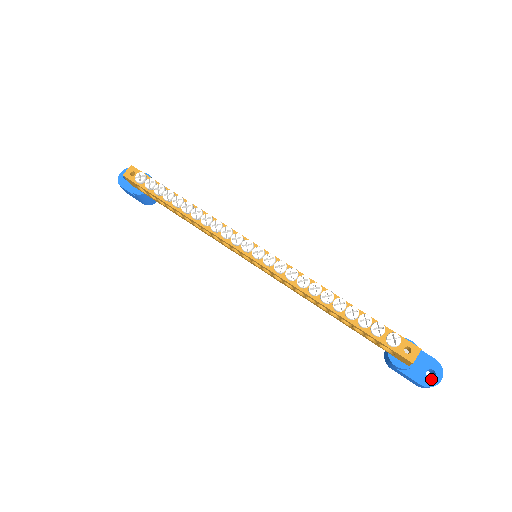
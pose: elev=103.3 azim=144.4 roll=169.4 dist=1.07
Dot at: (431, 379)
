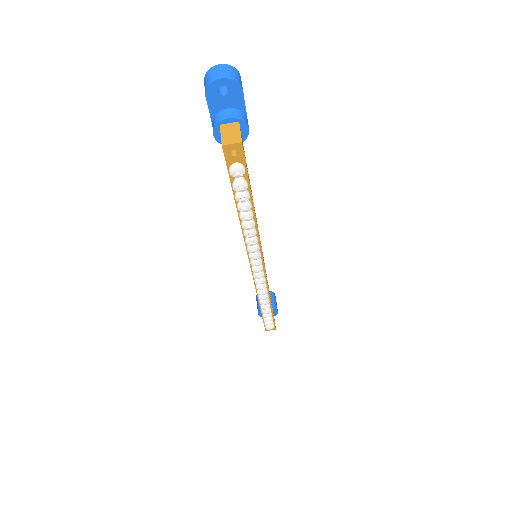
Dot at: occluded
